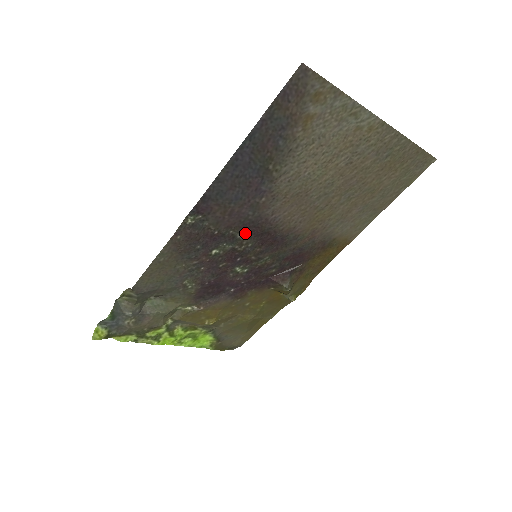
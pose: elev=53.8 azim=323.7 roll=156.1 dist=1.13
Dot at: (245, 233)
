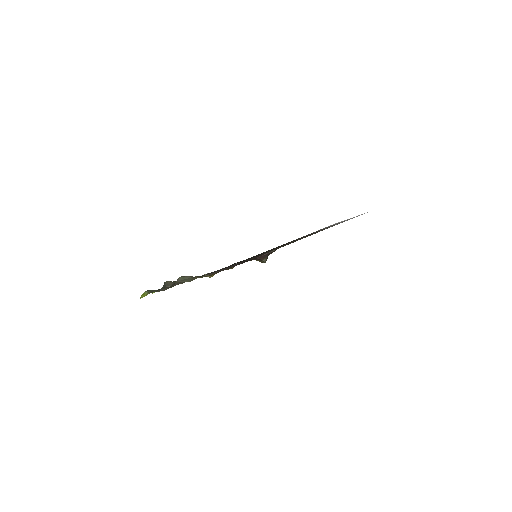
Dot at: (258, 255)
